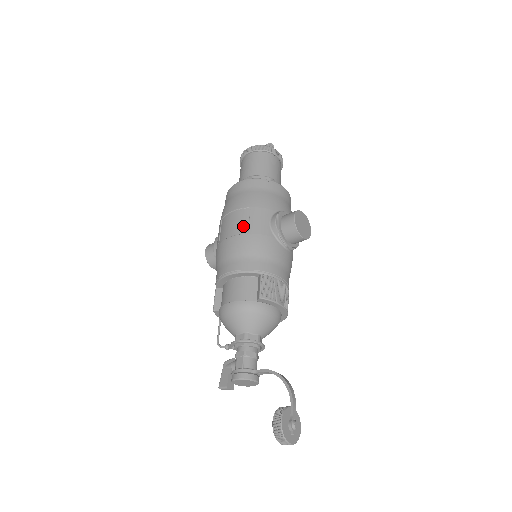
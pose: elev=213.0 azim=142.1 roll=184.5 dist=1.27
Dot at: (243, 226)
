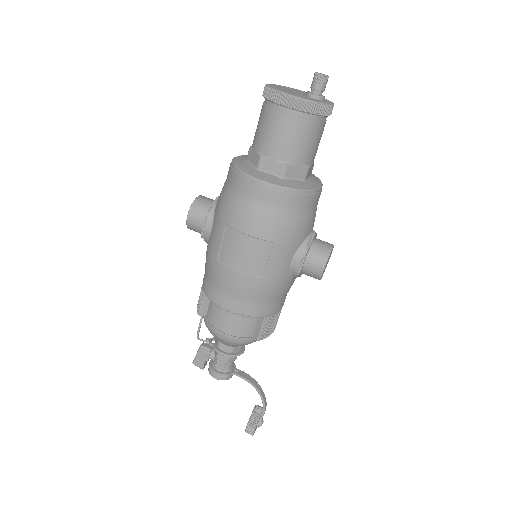
Dot at: (259, 266)
